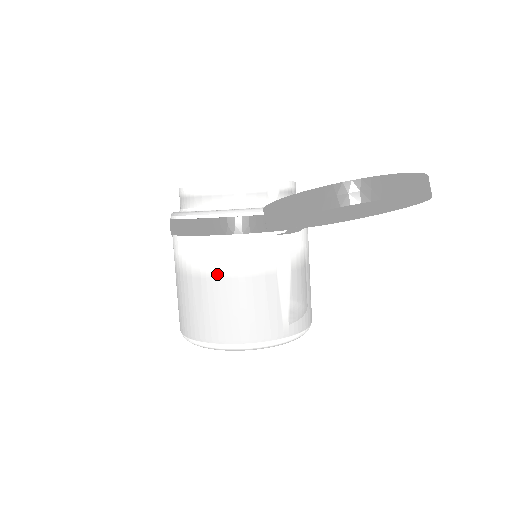
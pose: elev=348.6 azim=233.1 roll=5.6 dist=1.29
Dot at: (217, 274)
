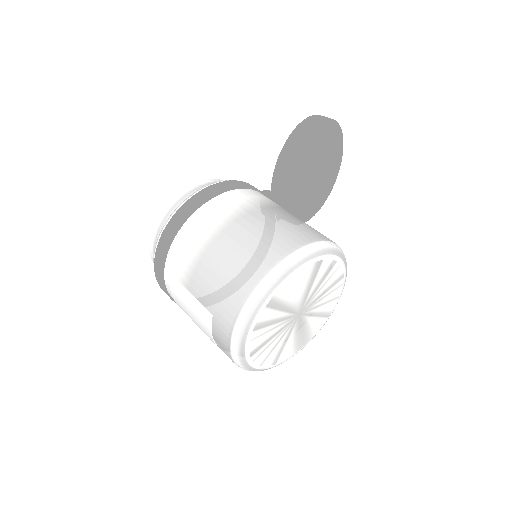
Dot at: (269, 205)
